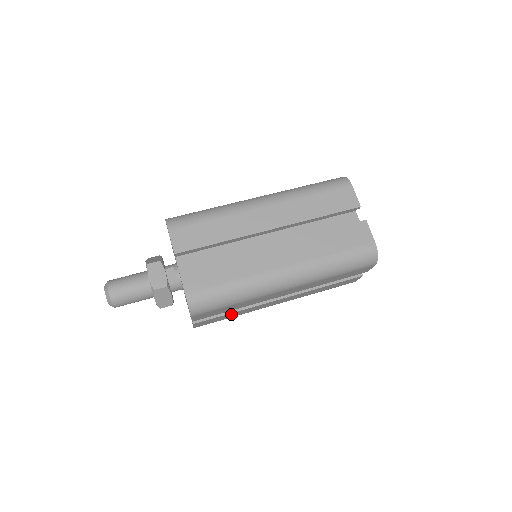
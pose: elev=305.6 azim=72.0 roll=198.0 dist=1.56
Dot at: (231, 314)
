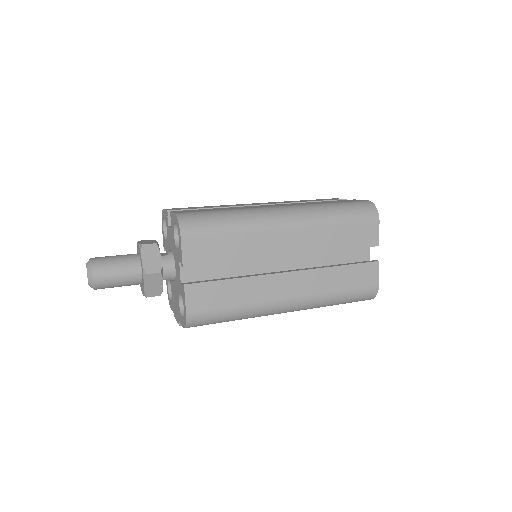
Dot at: (232, 287)
